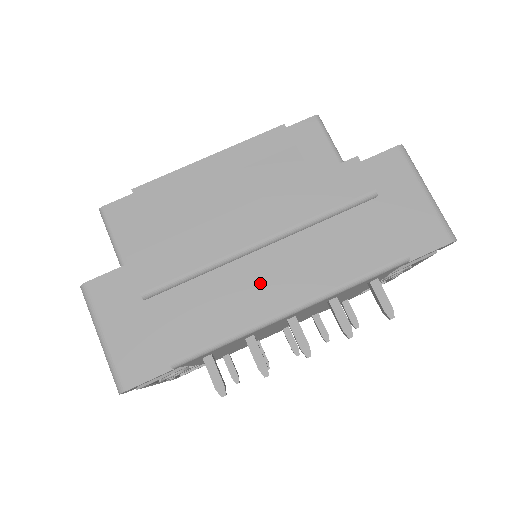
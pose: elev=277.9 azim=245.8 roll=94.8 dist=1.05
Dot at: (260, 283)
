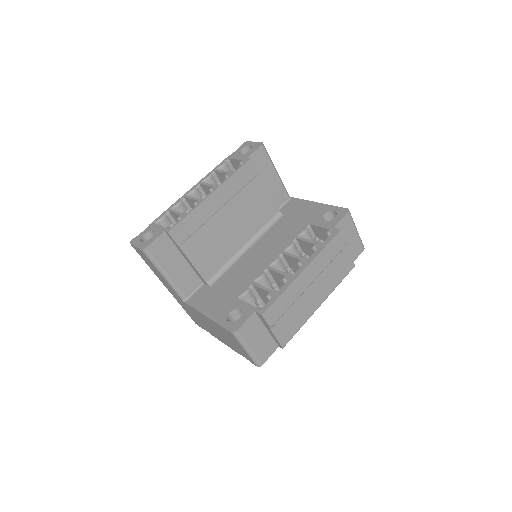
Dot at: (310, 300)
